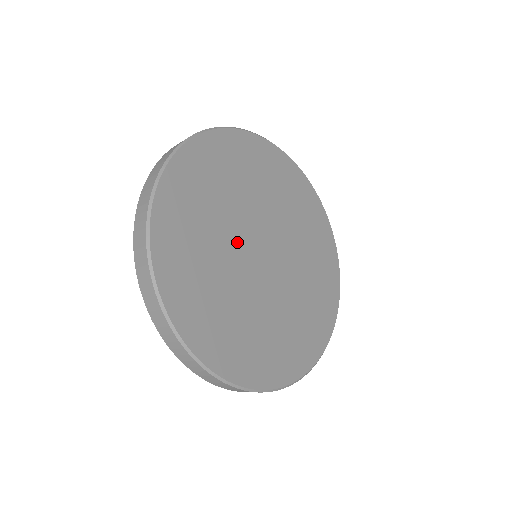
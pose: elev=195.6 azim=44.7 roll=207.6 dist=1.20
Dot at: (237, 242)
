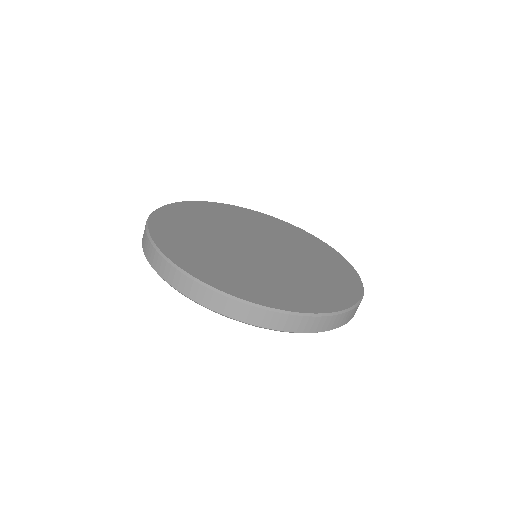
Dot at: (231, 244)
